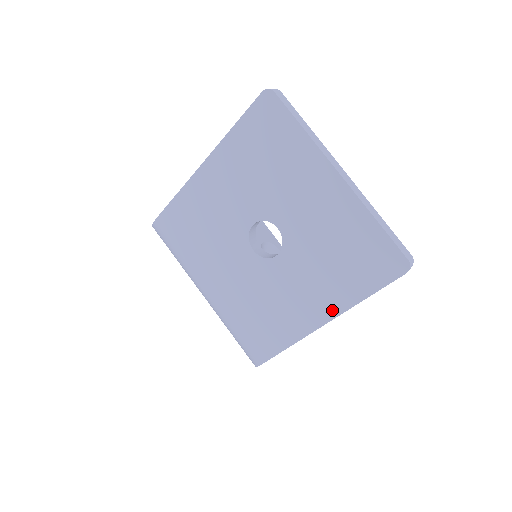
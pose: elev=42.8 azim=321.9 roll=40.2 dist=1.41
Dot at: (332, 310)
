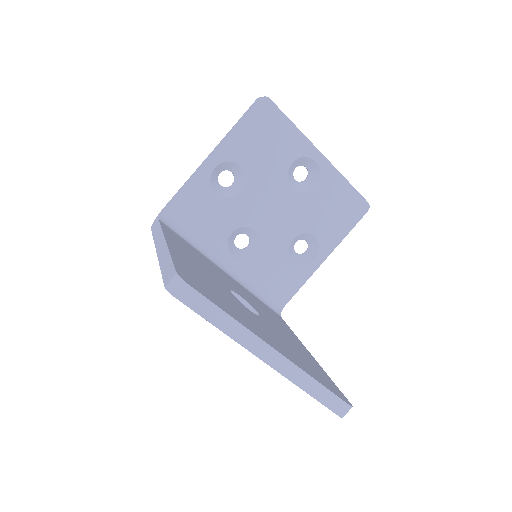
Dot at: occluded
